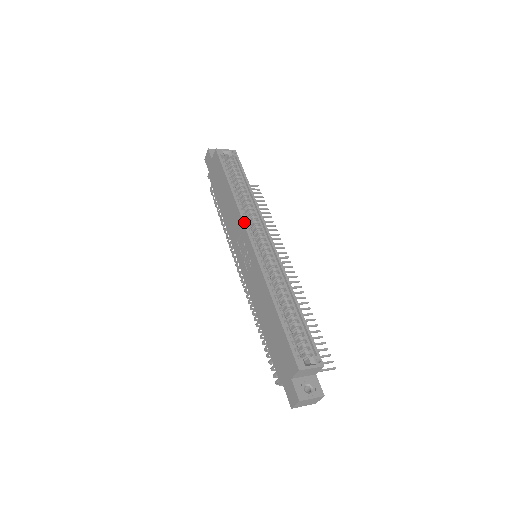
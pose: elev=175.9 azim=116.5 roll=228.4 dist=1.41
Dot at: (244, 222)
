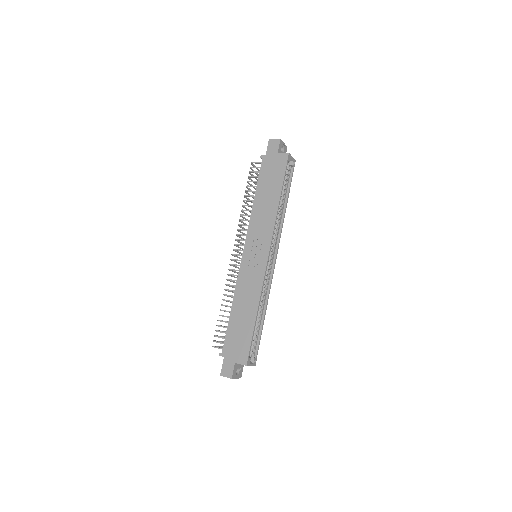
Dot at: occluded
